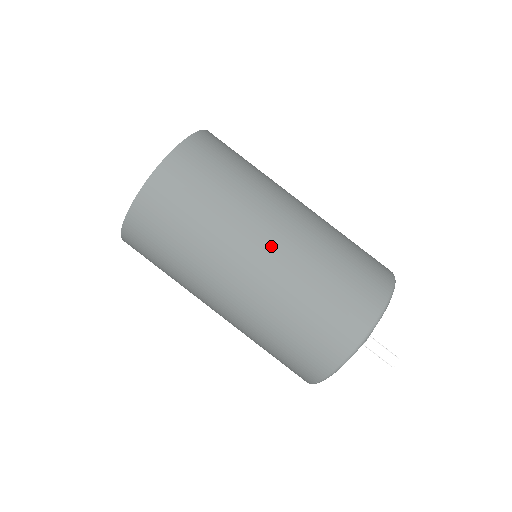
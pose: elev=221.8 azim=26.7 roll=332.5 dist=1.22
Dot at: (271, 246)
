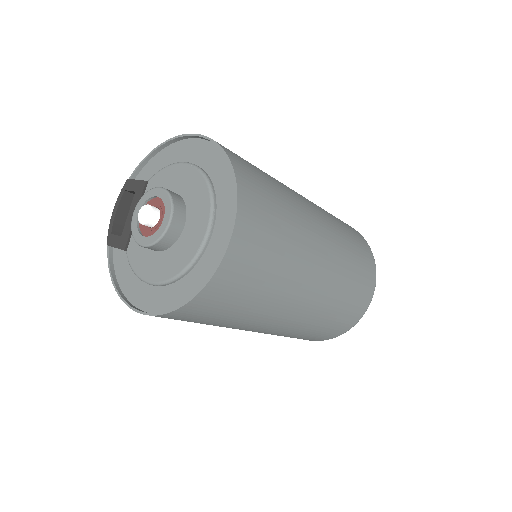
Dot at: (296, 315)
